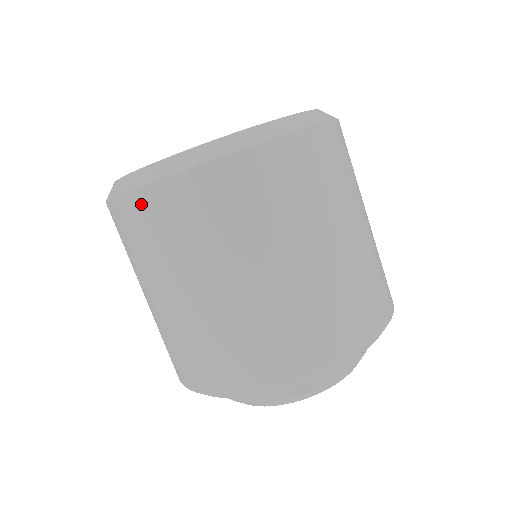
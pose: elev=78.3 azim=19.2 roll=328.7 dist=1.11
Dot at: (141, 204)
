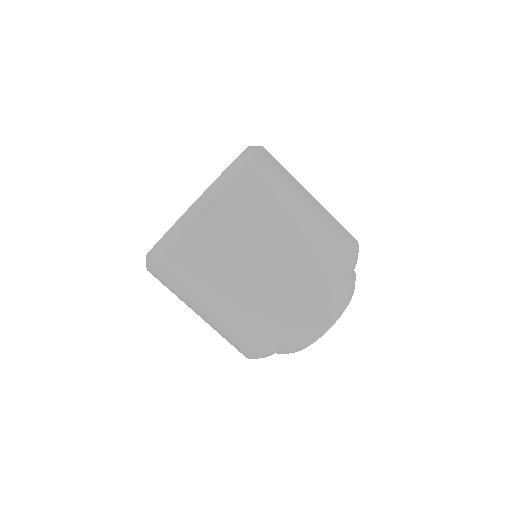
Dot at: (154, 276)
